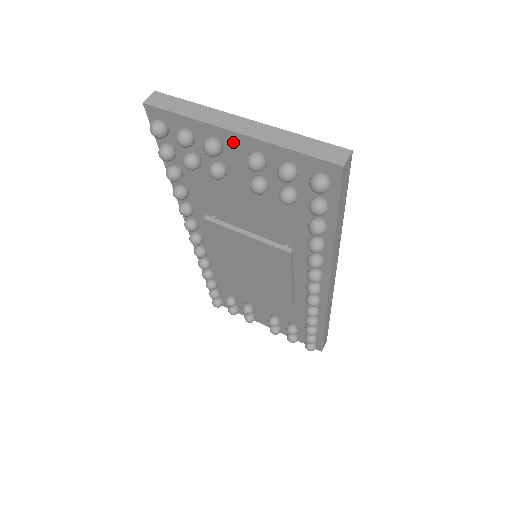
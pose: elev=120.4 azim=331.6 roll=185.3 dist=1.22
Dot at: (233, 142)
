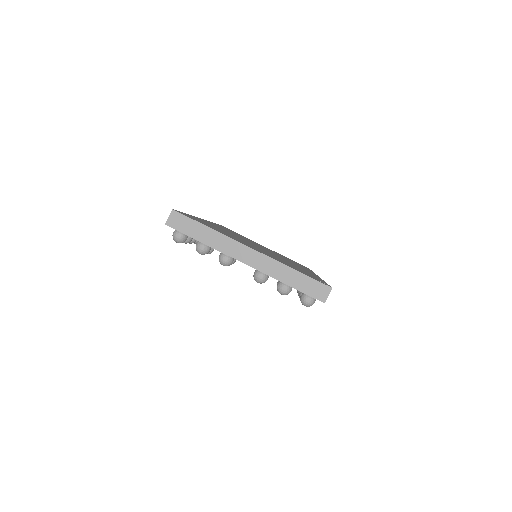
Dot at: occluded
